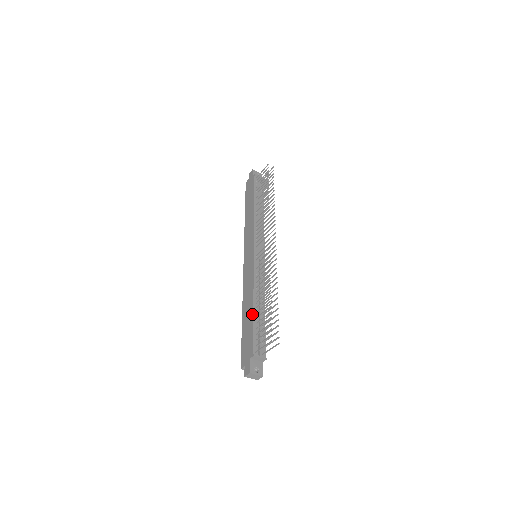
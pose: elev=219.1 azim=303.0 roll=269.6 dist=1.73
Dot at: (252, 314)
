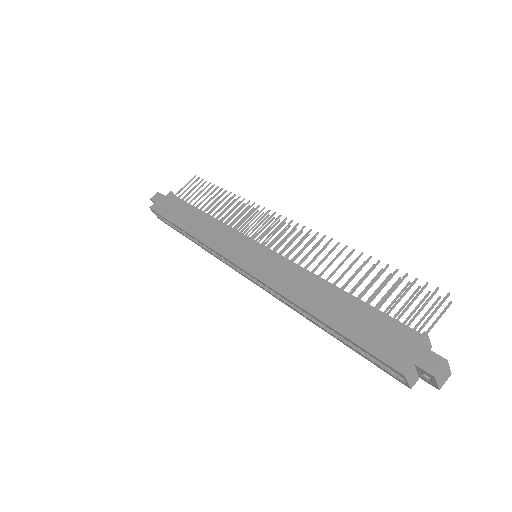
Dot at: (348, 295)
